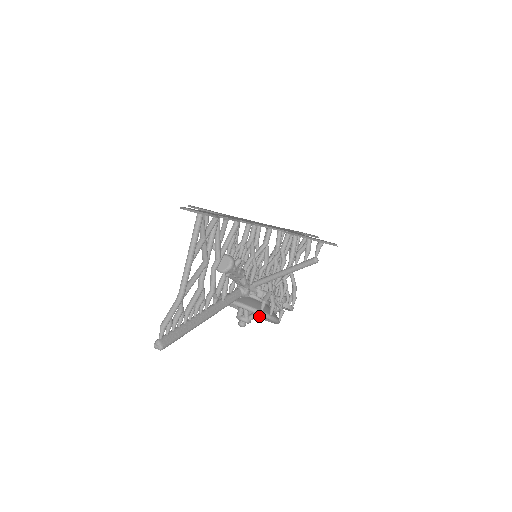
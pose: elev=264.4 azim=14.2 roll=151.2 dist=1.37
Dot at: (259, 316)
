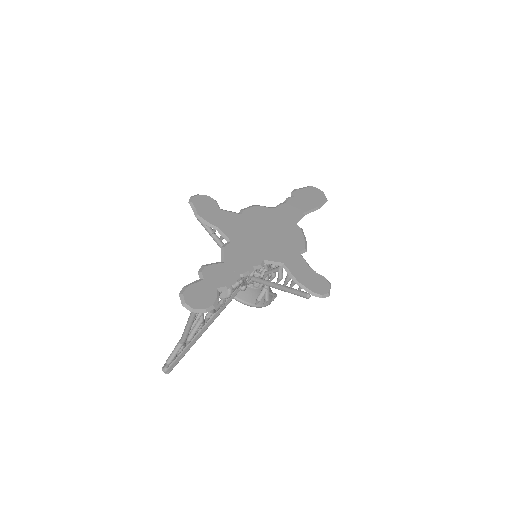
Dot at: occluded
